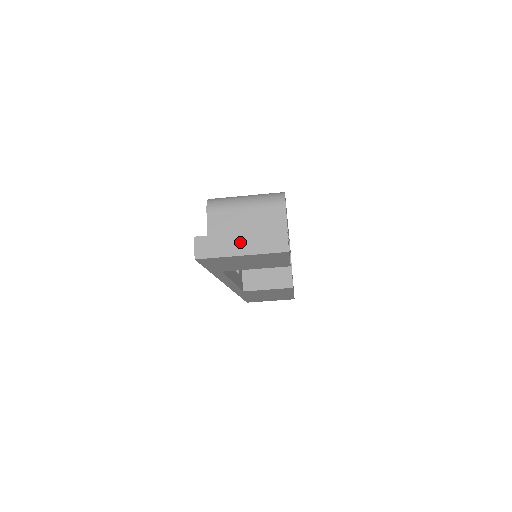
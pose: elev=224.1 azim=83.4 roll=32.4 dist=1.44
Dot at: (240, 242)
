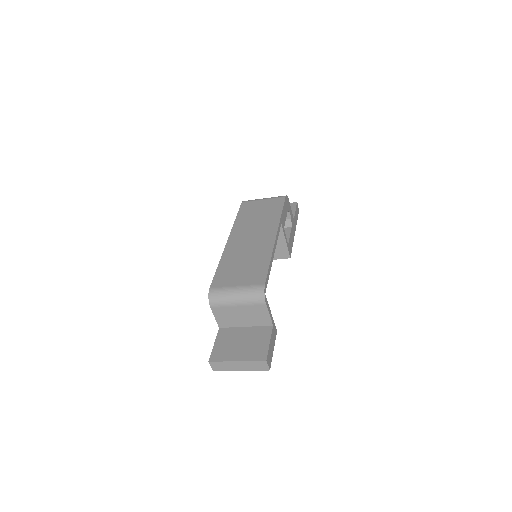
Dot at: (238, 365)
